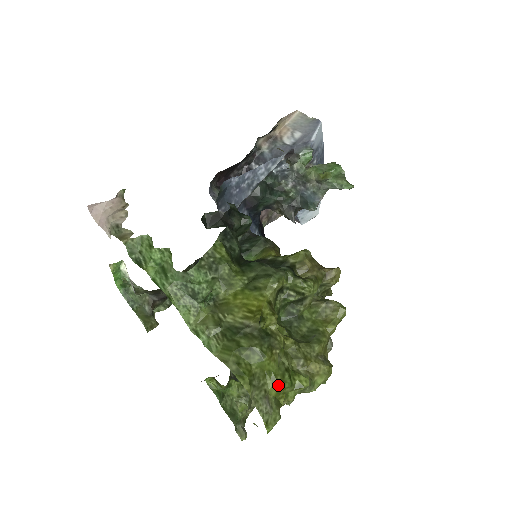
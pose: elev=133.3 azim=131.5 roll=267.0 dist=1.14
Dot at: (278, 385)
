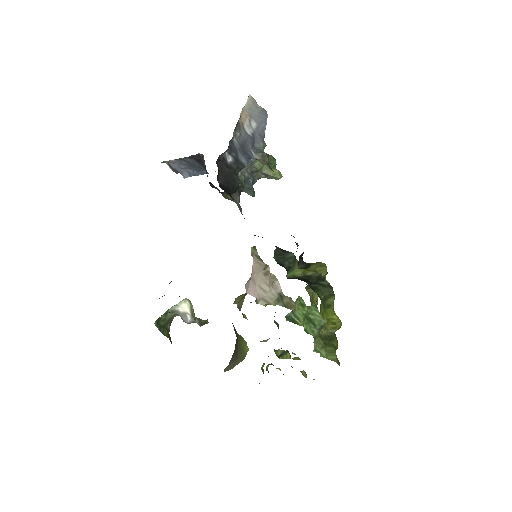
Dot at: occluded
